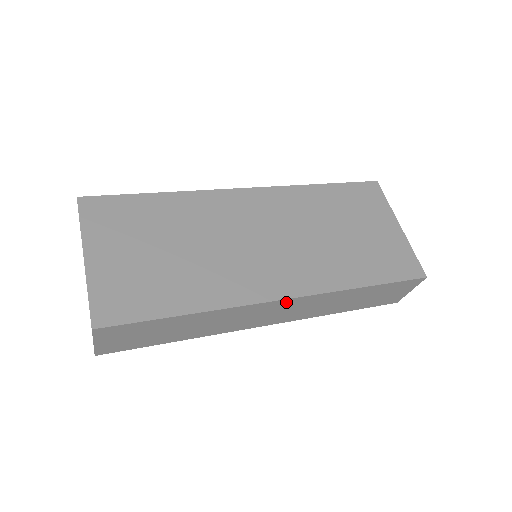
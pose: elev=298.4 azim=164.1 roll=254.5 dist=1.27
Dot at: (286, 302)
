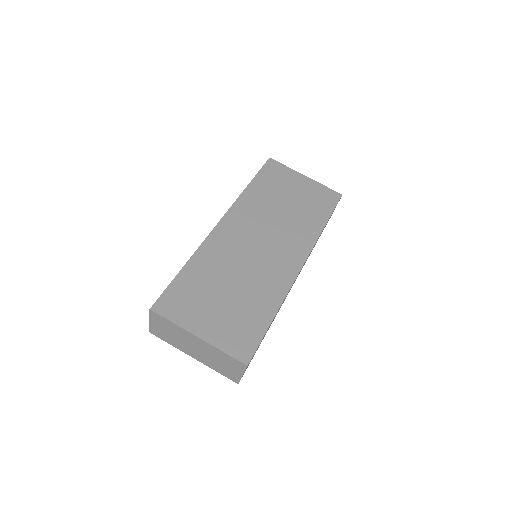
Dot at: occluded
